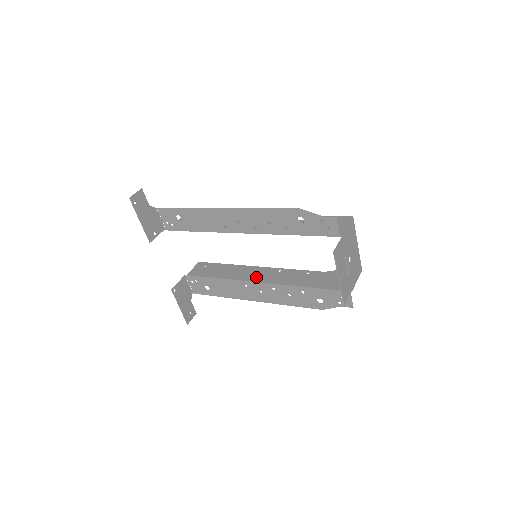
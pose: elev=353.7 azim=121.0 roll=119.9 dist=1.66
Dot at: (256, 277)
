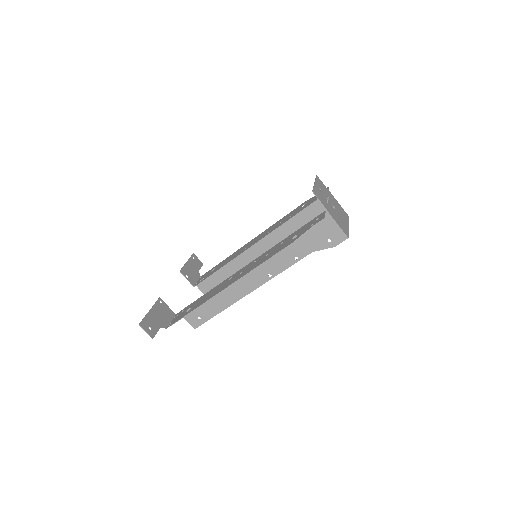
Dot at: occluded
